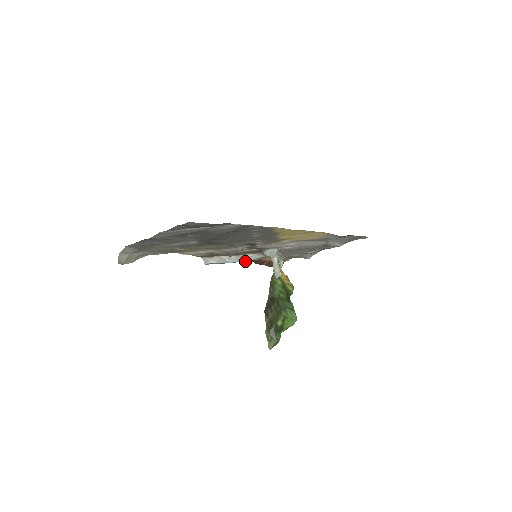
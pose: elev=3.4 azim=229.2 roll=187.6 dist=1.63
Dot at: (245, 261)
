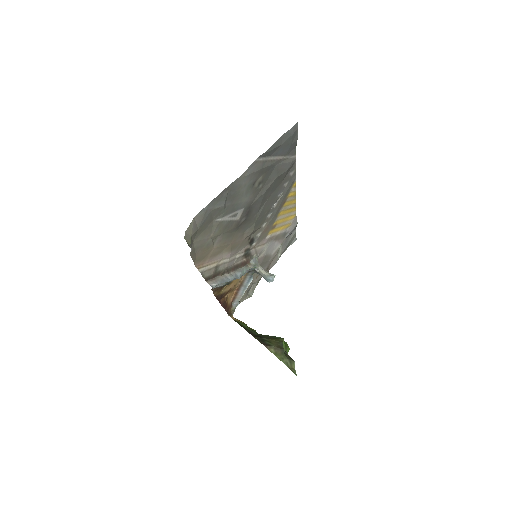
Dot at: (240, 276)
